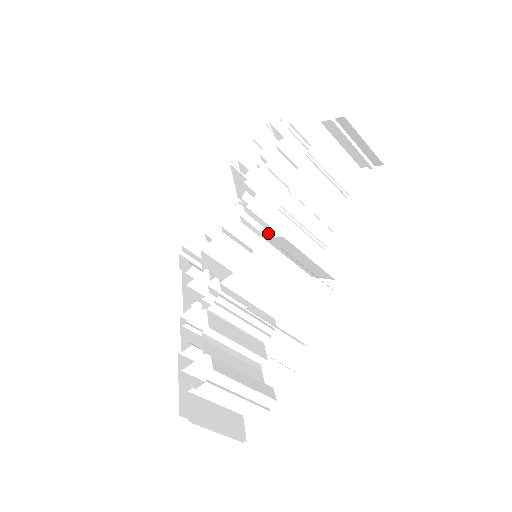
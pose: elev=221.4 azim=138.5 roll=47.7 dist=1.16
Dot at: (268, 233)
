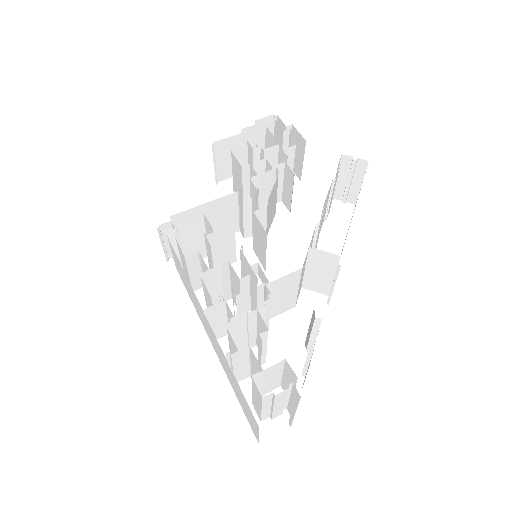
Dot at: occluded
